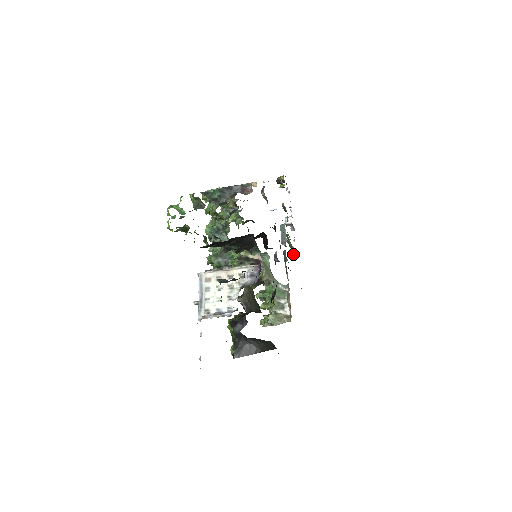
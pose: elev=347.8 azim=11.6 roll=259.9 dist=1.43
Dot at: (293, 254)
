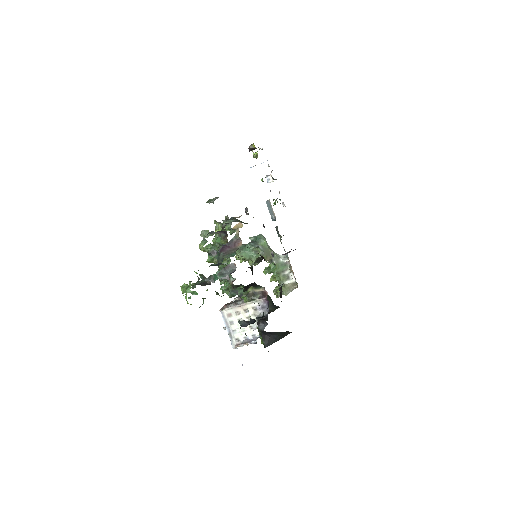
Dot at: (282, 204)
